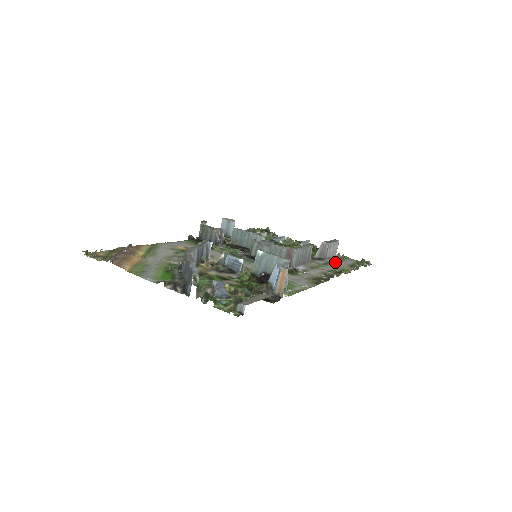
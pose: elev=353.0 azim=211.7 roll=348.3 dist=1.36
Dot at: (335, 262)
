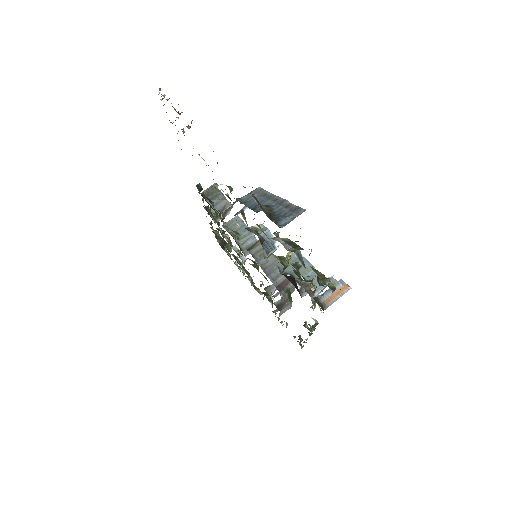
Dot at: occluded
